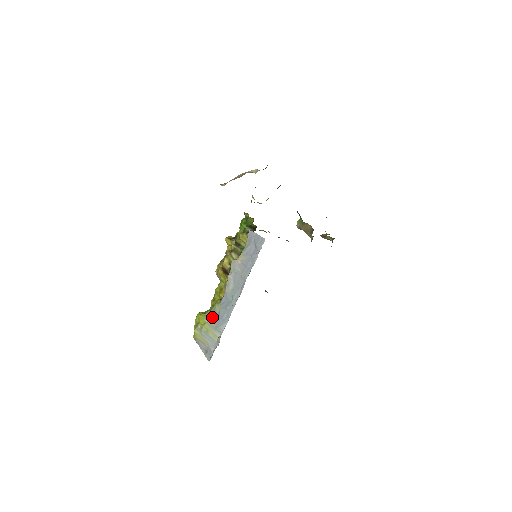
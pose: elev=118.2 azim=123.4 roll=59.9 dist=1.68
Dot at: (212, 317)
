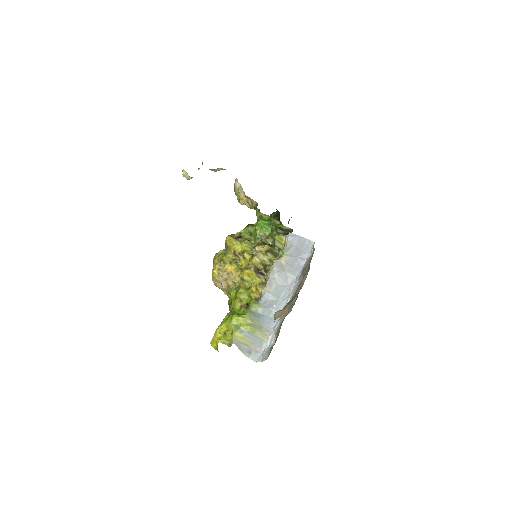
Dot at: (256, 317)
